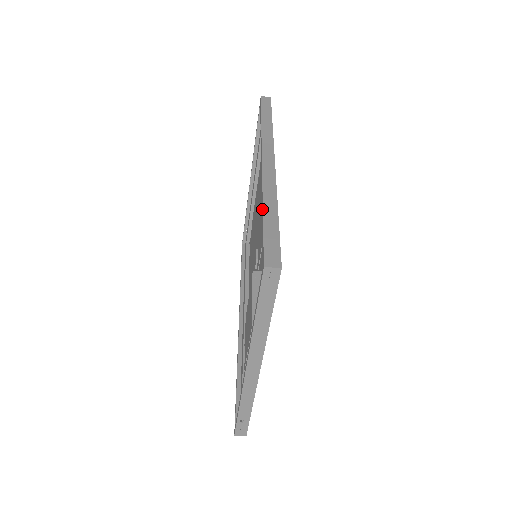
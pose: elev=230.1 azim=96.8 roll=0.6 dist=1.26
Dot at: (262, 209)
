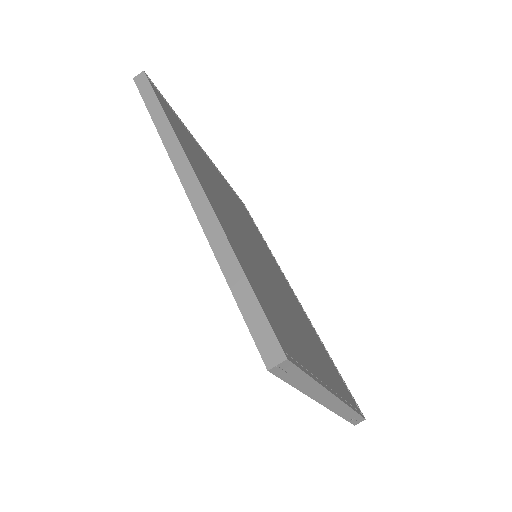
Dot at: (222, 272)
